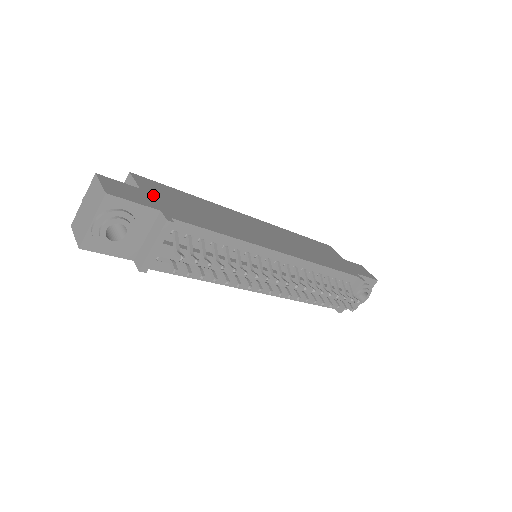
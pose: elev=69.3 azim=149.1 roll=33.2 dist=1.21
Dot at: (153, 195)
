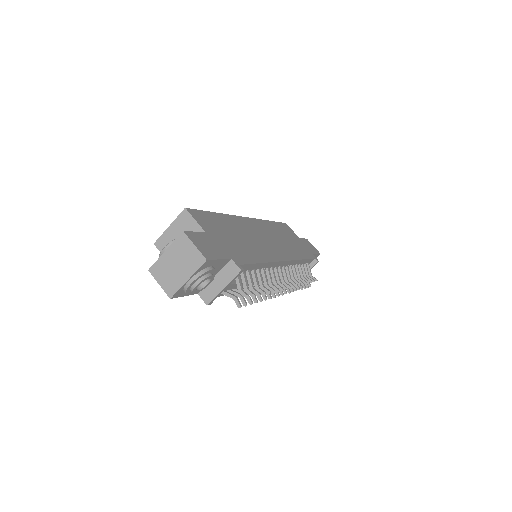
Dot at: (214, 236)
